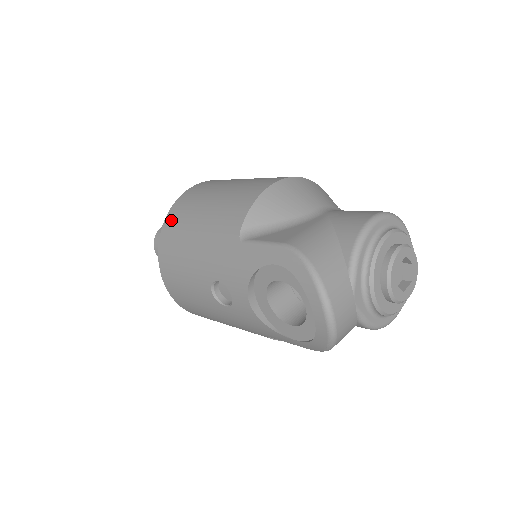
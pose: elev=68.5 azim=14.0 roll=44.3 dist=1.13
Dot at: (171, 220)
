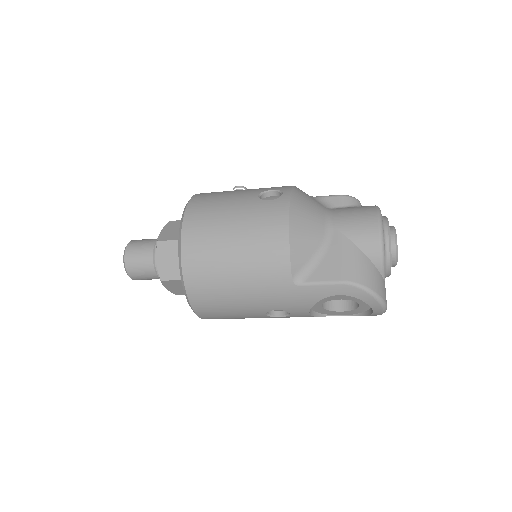
Dot at: (194, 278)
